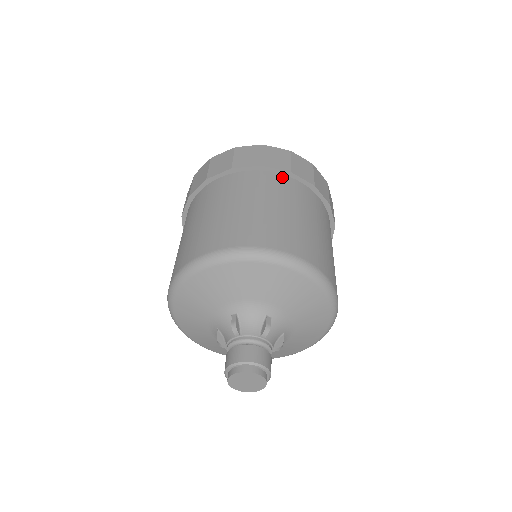
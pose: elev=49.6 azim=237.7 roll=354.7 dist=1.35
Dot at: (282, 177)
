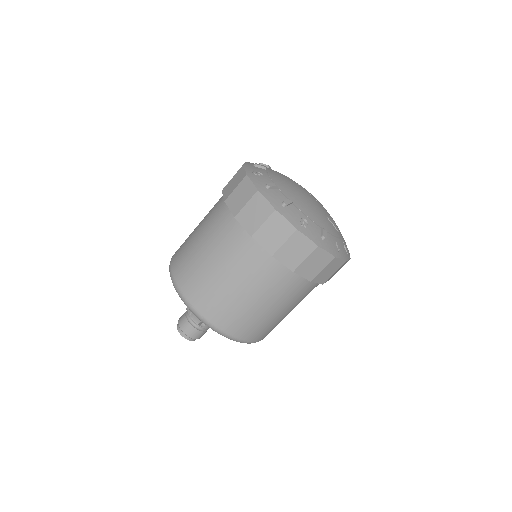
Dot at: (315, 284)
